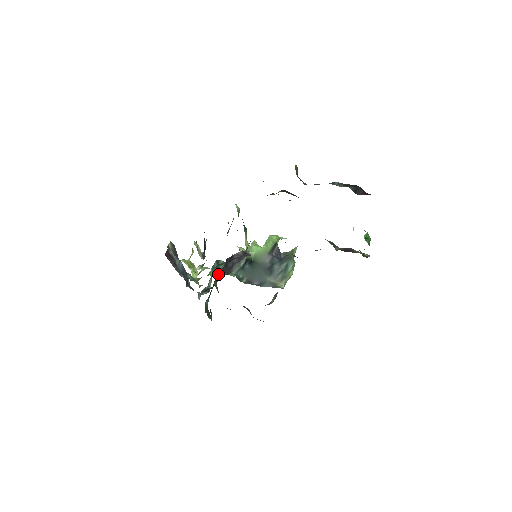
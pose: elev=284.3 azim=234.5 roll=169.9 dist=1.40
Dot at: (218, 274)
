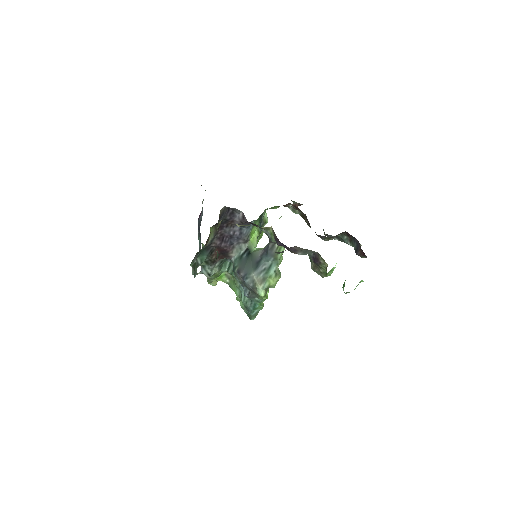
Dot at: occluded
